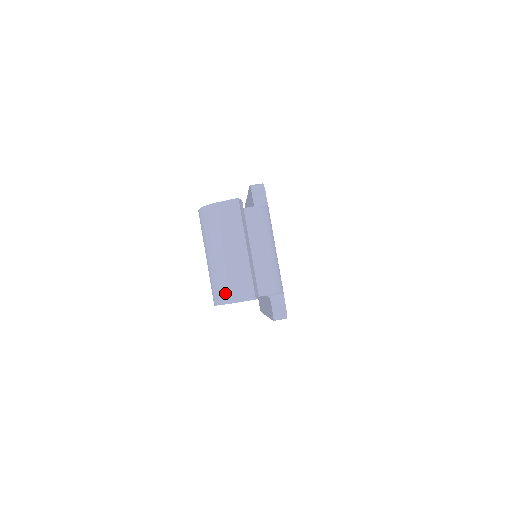
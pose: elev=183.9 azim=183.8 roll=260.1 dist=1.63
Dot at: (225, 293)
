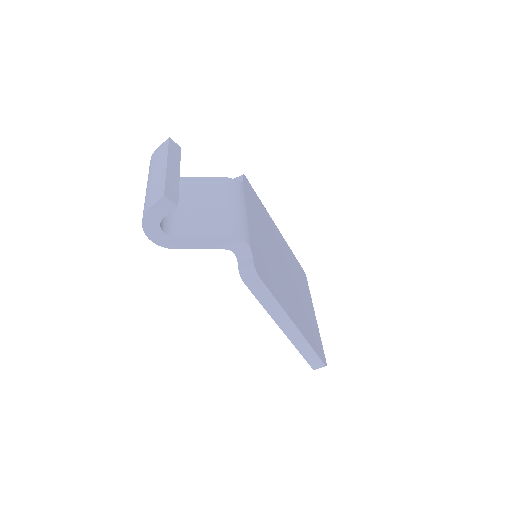
Dot at: (145, 207)
